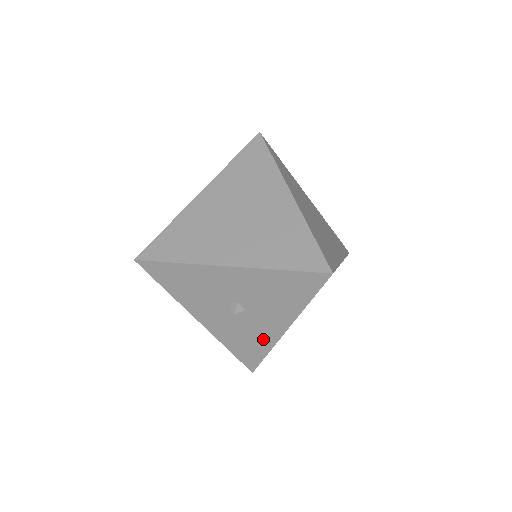
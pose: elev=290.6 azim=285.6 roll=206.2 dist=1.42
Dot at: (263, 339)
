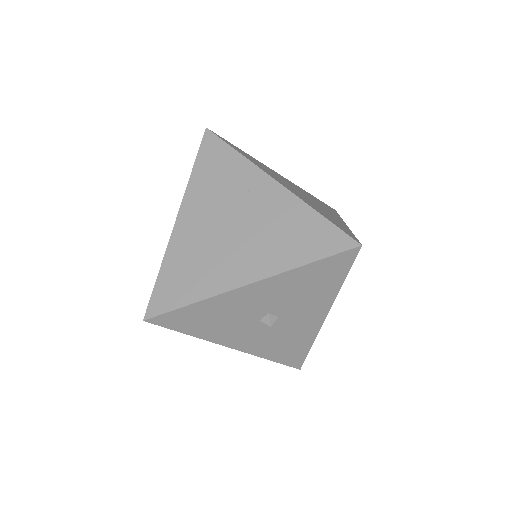
Dot at: (303, 336)
